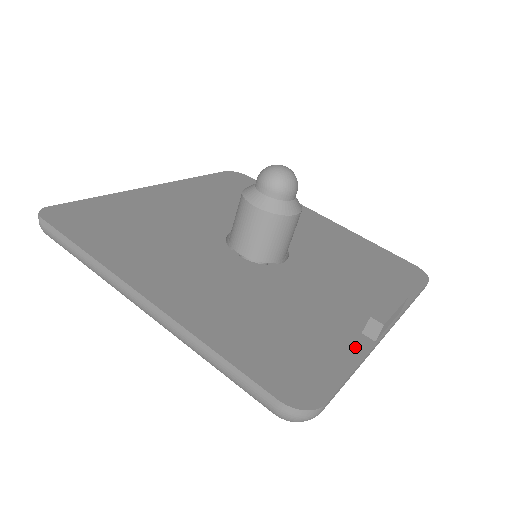
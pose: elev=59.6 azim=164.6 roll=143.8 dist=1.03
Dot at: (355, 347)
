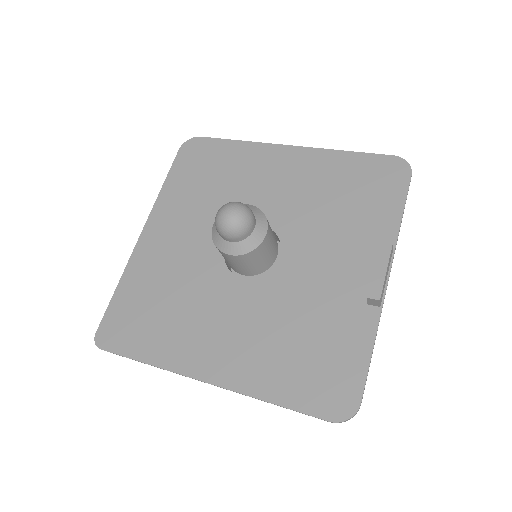
Dot at: (366, 326)
